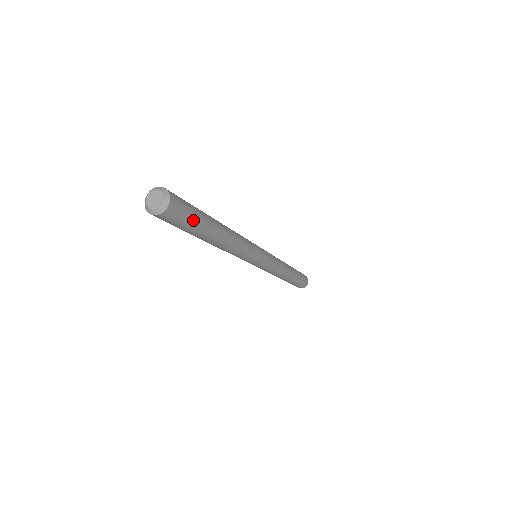
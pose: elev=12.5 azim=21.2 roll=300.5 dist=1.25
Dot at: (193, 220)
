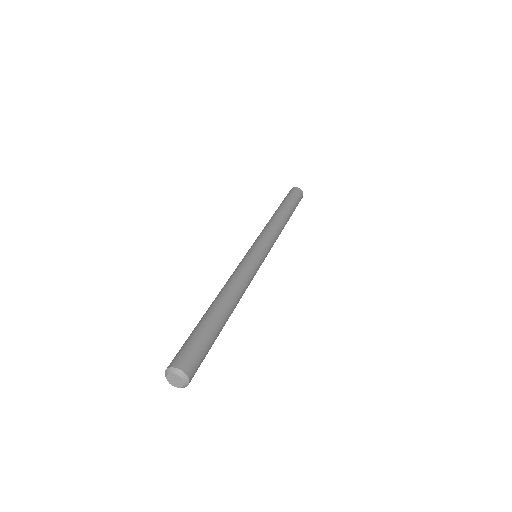
Dot at: occluded
